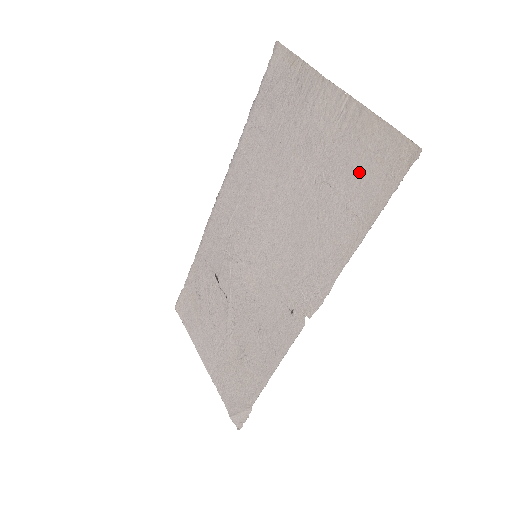
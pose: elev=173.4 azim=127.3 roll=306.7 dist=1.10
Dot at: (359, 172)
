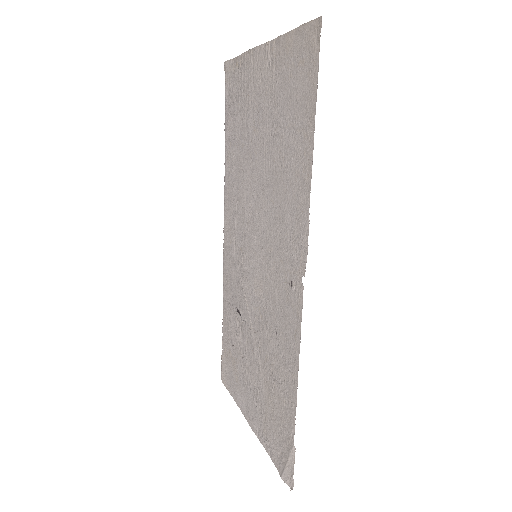
Dot at: (293, 90)
